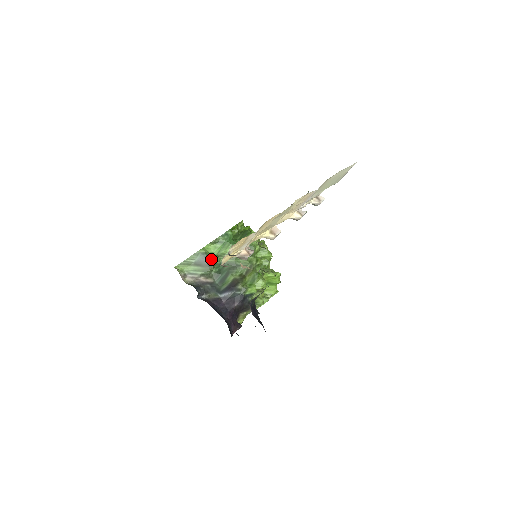
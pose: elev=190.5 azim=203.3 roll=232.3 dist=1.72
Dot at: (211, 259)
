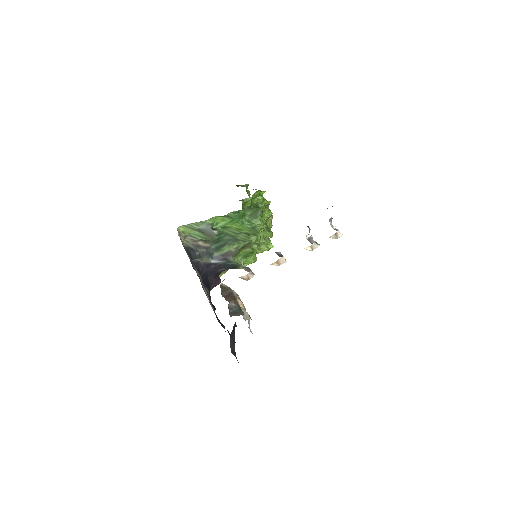
Dot at: (215, 232)
